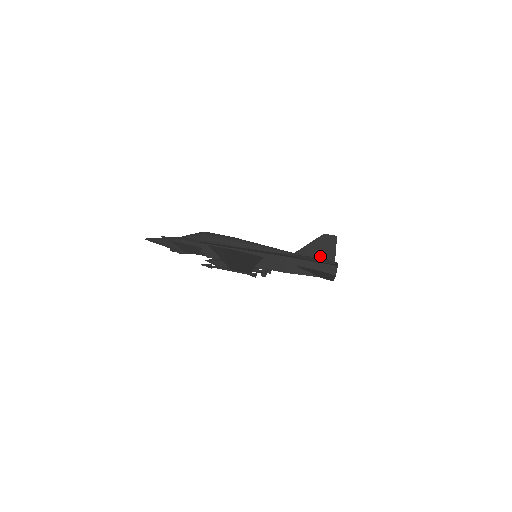
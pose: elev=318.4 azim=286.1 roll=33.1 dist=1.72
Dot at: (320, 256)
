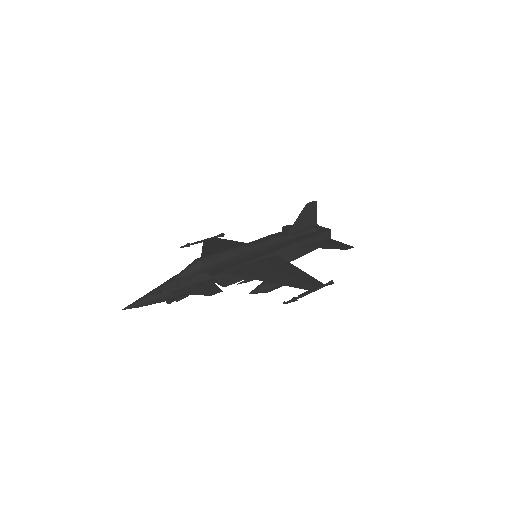
Dot at: (307, 226)
